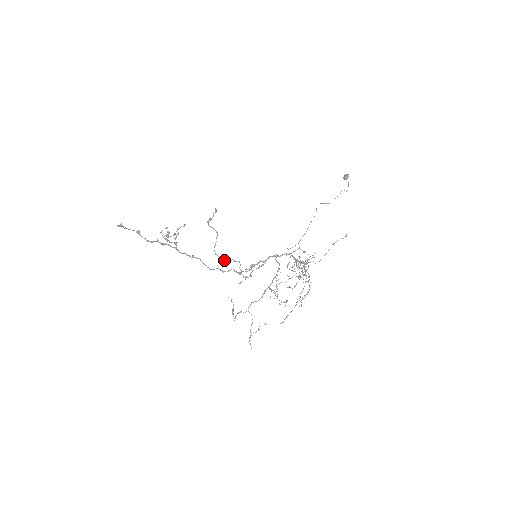
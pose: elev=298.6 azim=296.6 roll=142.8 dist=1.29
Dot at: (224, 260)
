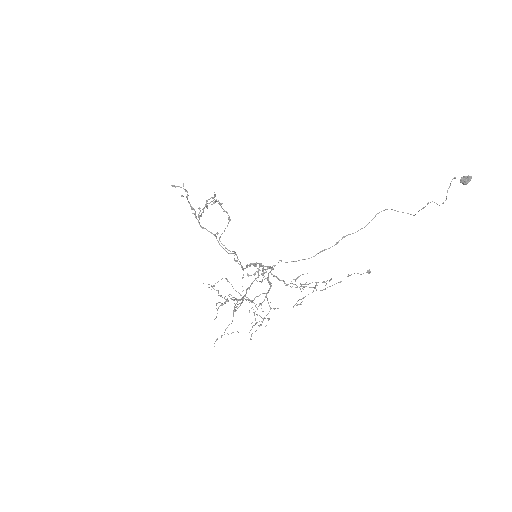
Dot at: (227, 249)
